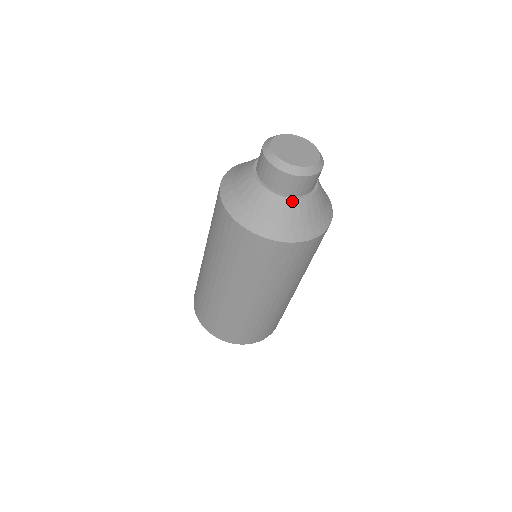
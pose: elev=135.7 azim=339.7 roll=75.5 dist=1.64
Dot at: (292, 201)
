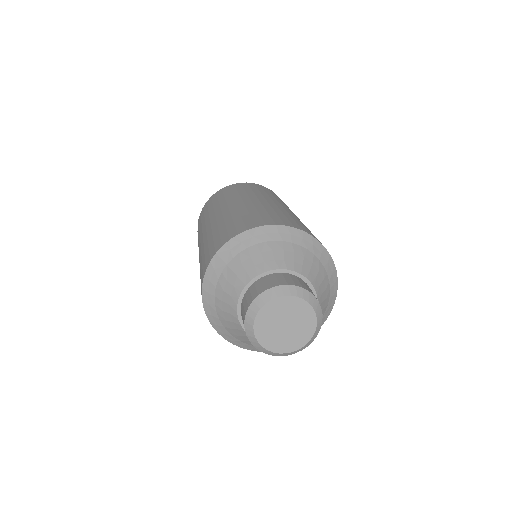
Dot at: occluded
